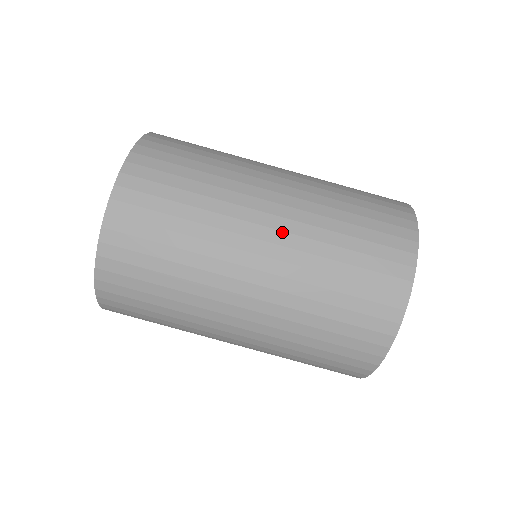
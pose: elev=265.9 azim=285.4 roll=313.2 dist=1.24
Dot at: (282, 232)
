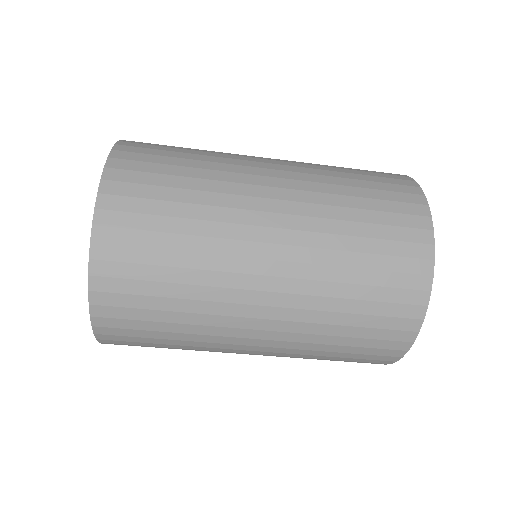
Dot at: occluded
